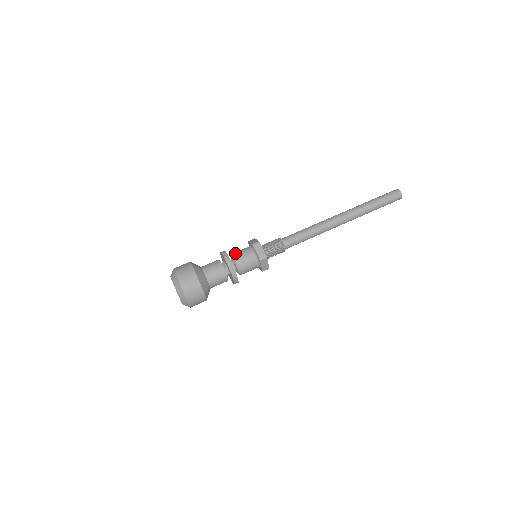
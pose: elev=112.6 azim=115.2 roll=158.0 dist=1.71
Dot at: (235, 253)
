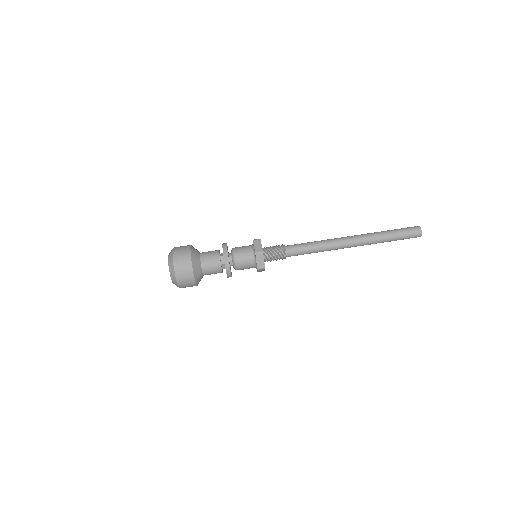
Dot at: (236, 252)
